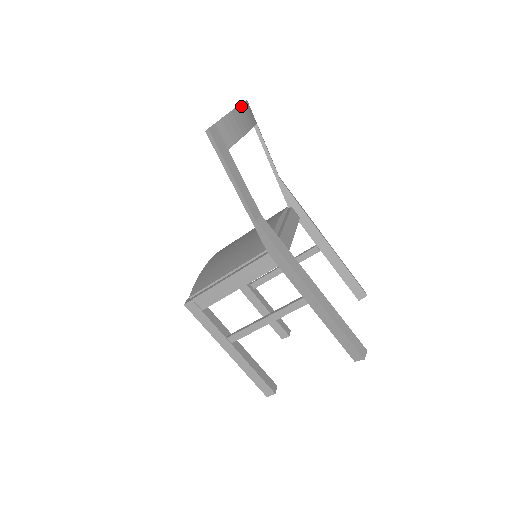
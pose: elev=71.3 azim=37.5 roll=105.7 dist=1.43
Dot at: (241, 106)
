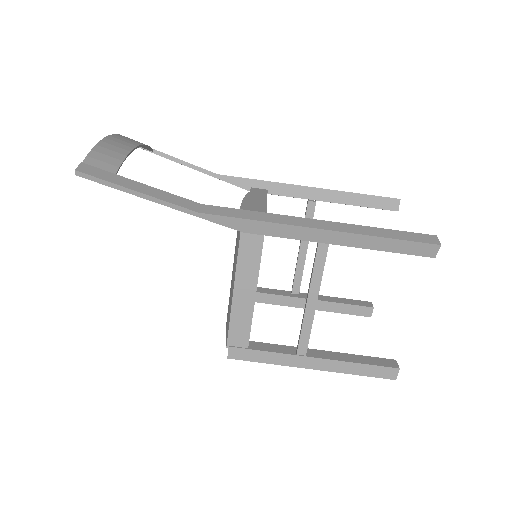
Dot at: (109, 137)
